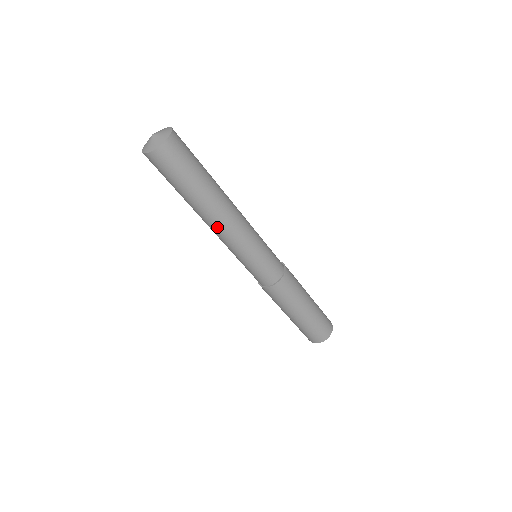
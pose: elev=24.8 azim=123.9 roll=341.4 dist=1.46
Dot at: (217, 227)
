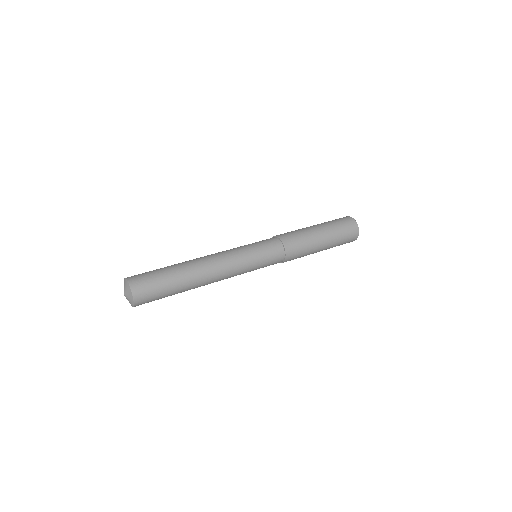
Dot at: occluded
